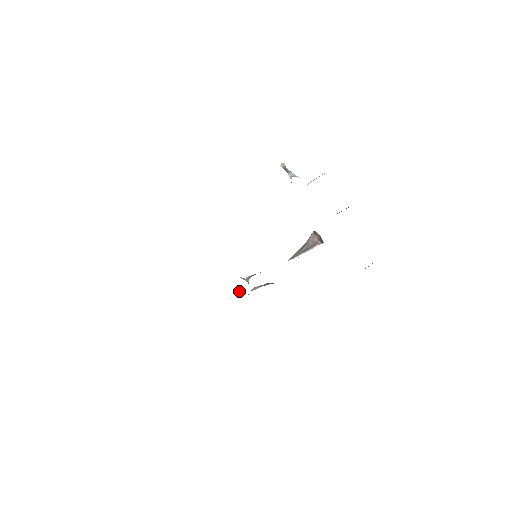
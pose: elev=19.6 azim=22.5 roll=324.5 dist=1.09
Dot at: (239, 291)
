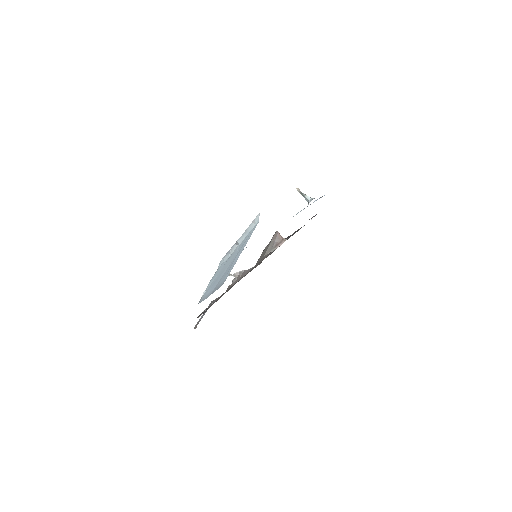
Dot at: (229, 285)
